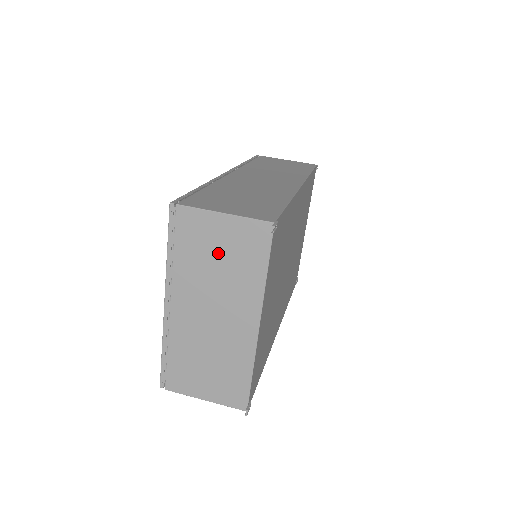
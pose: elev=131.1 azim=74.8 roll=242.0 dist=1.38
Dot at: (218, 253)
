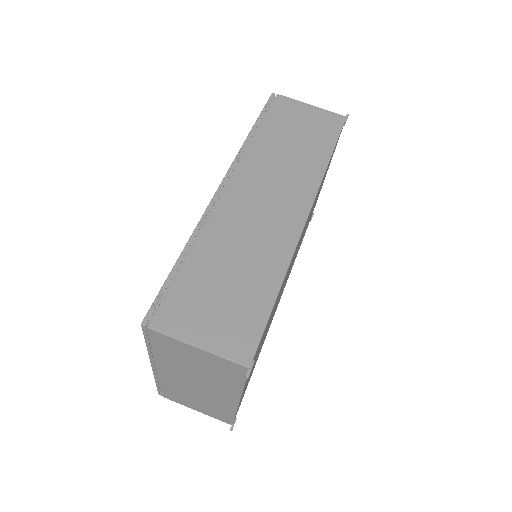
Dot at: (196, 363)
